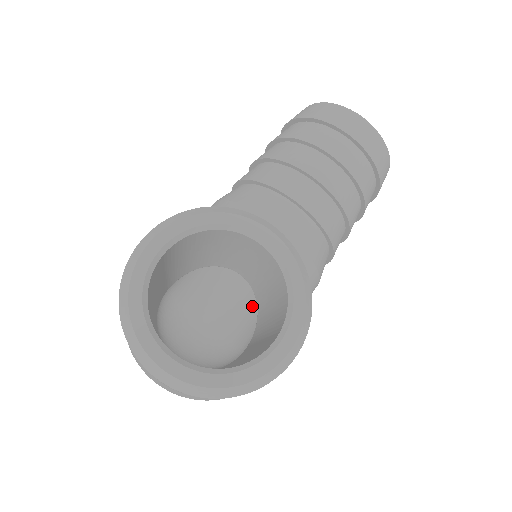
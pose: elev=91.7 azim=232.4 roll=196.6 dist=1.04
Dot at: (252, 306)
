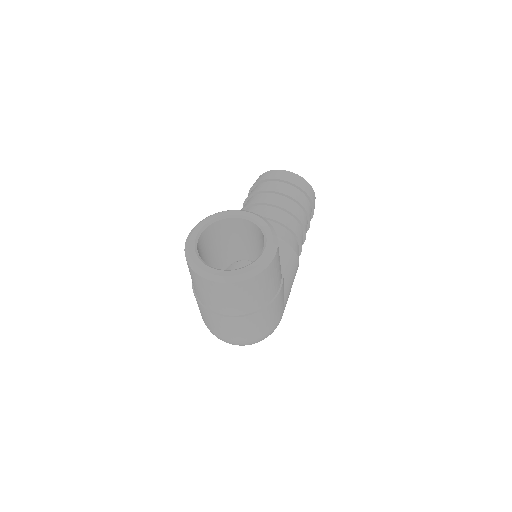
Dot at: occluded
